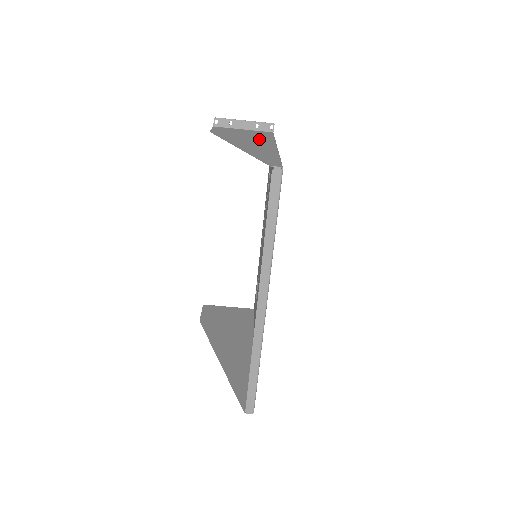
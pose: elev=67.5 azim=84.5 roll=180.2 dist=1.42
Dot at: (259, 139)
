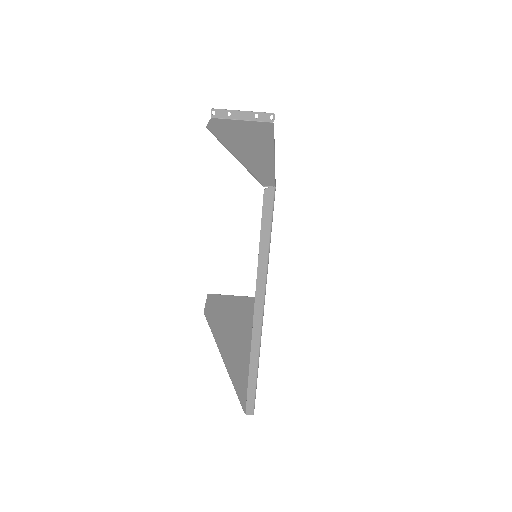
Dot at: (257, 137)
